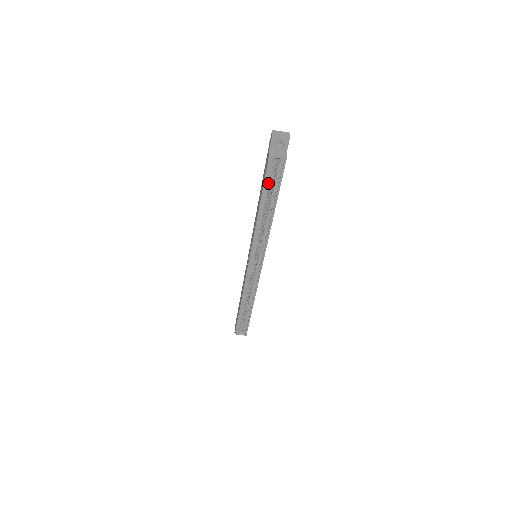
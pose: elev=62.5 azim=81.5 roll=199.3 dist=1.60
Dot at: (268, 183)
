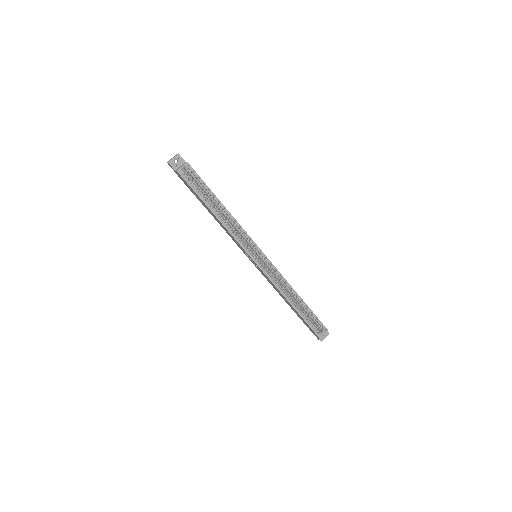
Dot at: (197, 190)
